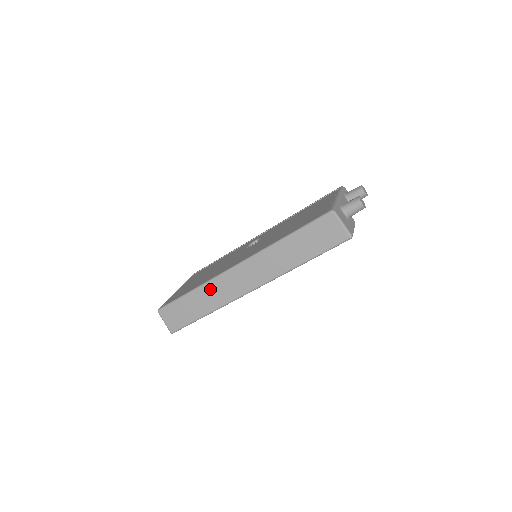
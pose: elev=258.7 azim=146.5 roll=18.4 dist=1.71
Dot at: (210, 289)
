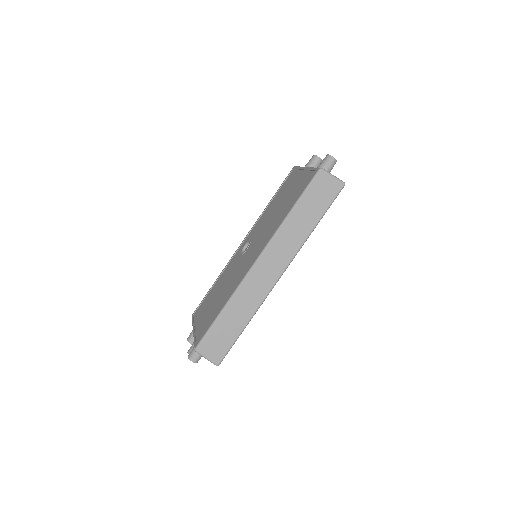
Dot at: (240, 297)
